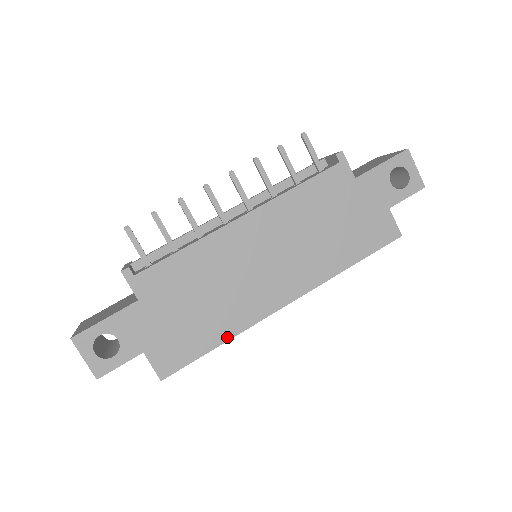
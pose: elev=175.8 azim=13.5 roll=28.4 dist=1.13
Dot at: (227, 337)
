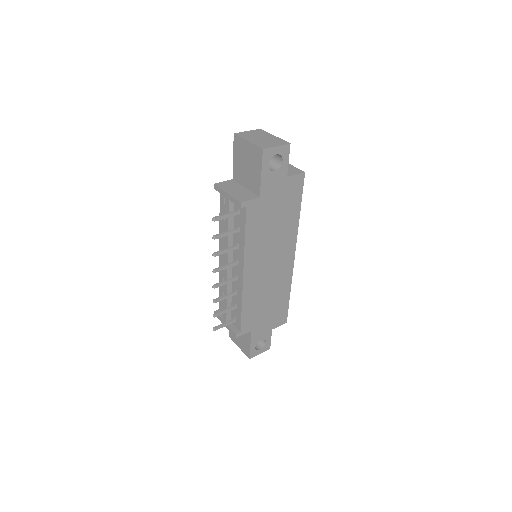
Dot at: (289, 290)
